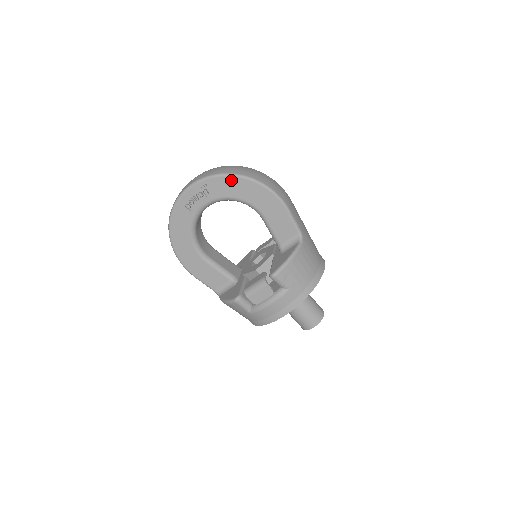
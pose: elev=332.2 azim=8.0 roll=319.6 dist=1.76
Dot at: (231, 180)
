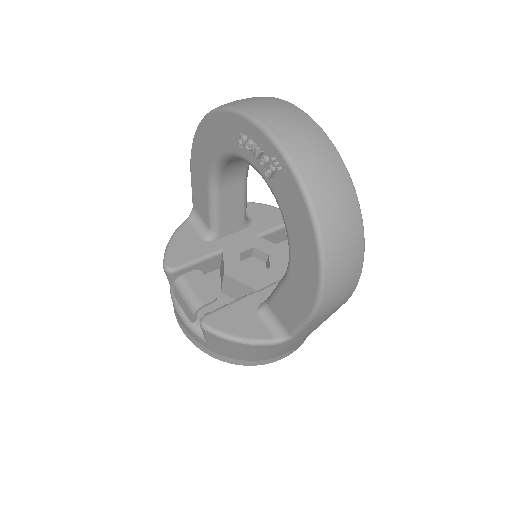
Dot at: (305, 217)
